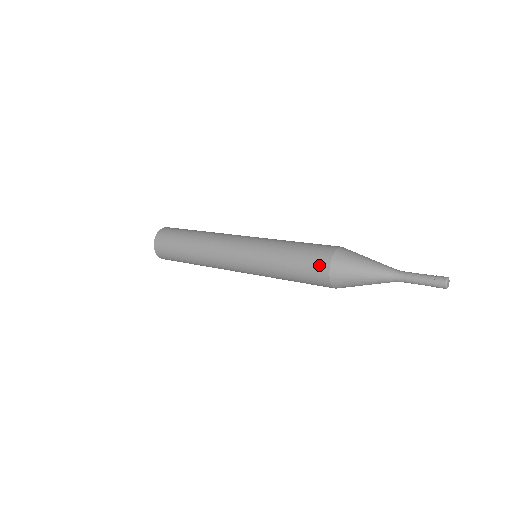
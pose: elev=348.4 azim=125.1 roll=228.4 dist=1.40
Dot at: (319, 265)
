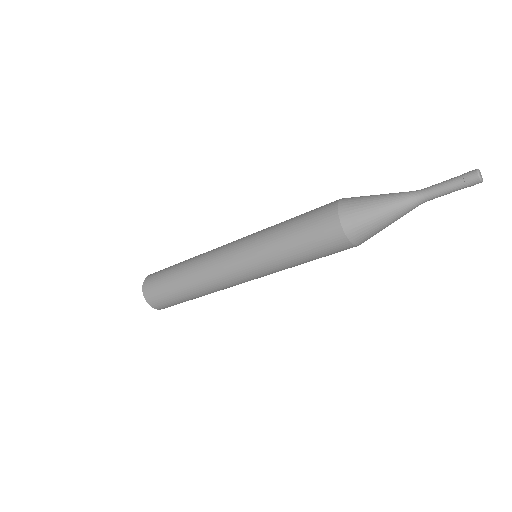
Dot at: (330, 203)
